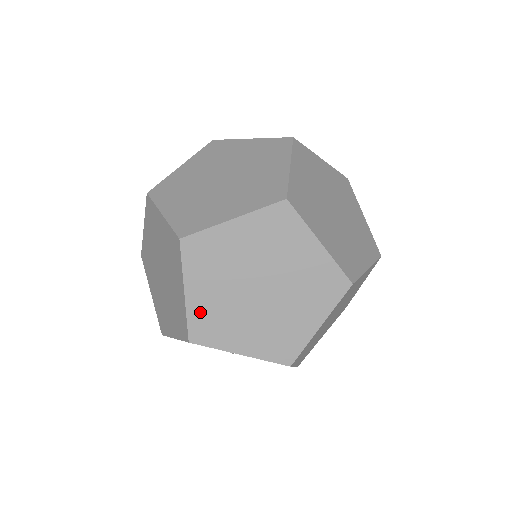
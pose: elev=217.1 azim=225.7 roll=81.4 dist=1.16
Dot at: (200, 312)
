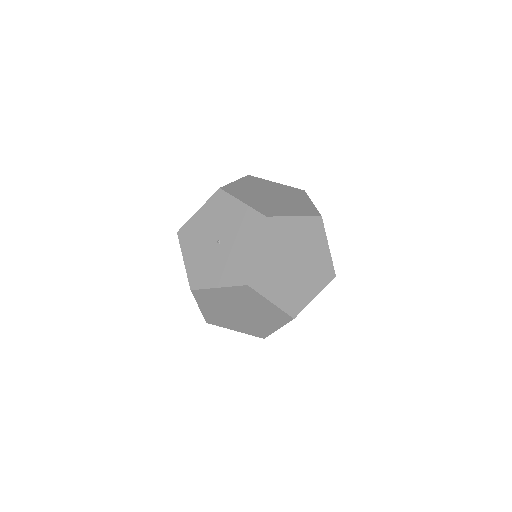
Dot at: (236, 187)
